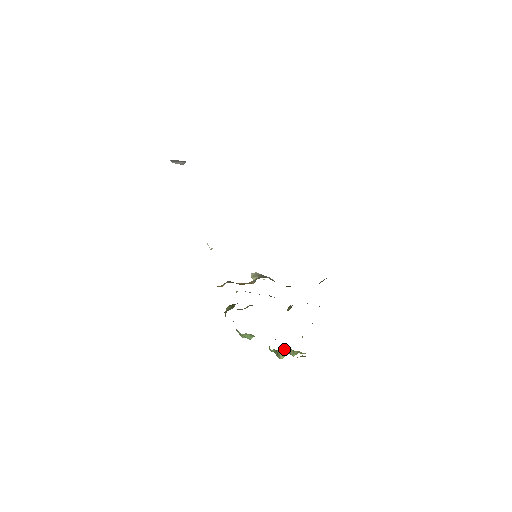
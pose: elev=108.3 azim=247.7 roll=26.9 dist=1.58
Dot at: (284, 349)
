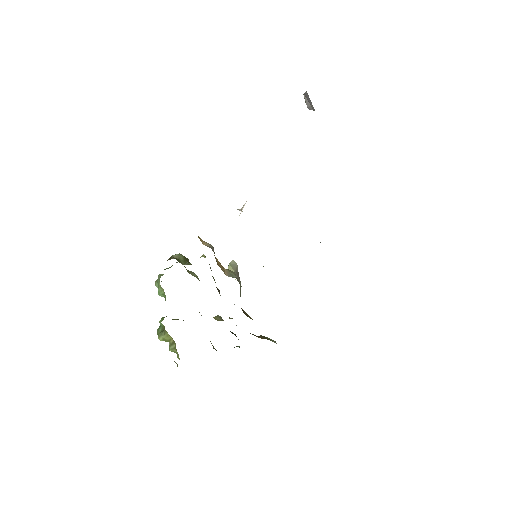
Dot at: (171, 337)
